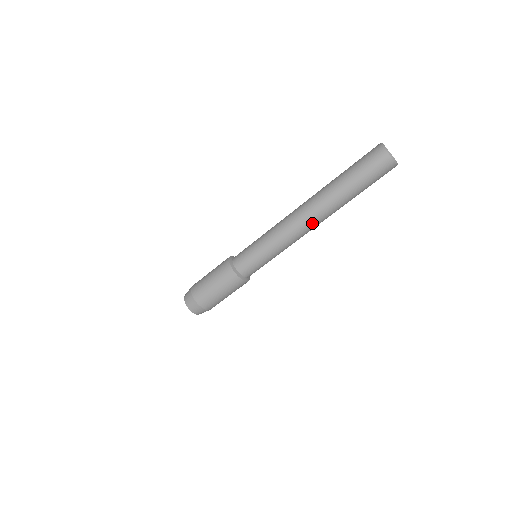
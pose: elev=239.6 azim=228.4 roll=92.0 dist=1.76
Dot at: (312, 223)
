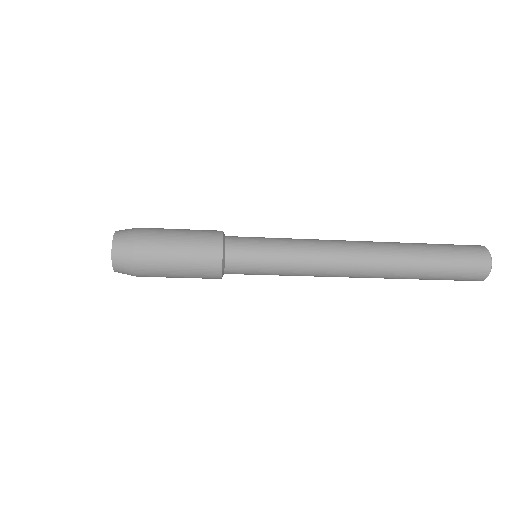
Dot at: occluded
